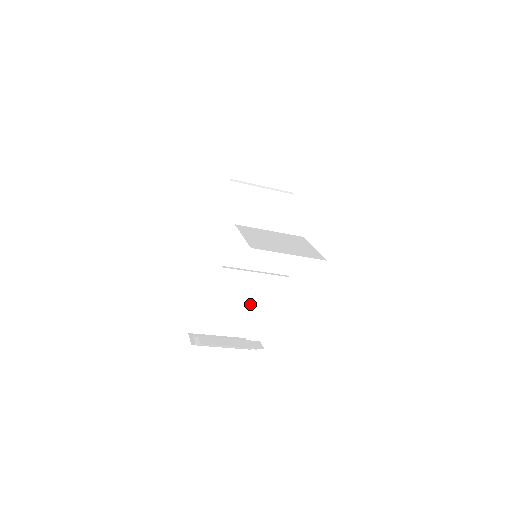
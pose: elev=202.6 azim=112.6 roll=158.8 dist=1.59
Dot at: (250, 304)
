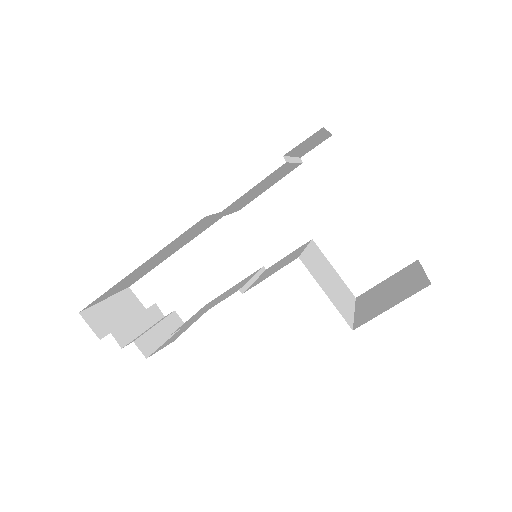
Dot at: (163, 260)
